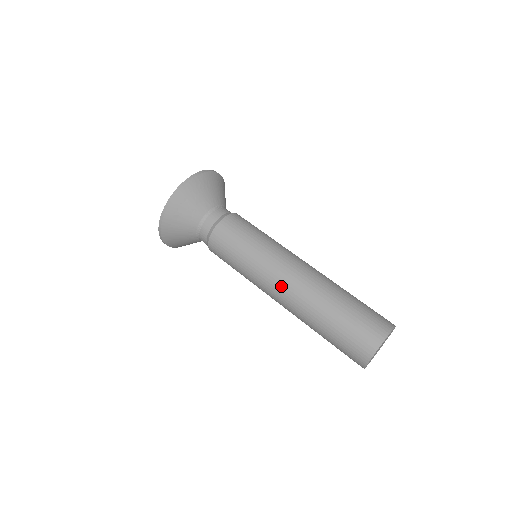
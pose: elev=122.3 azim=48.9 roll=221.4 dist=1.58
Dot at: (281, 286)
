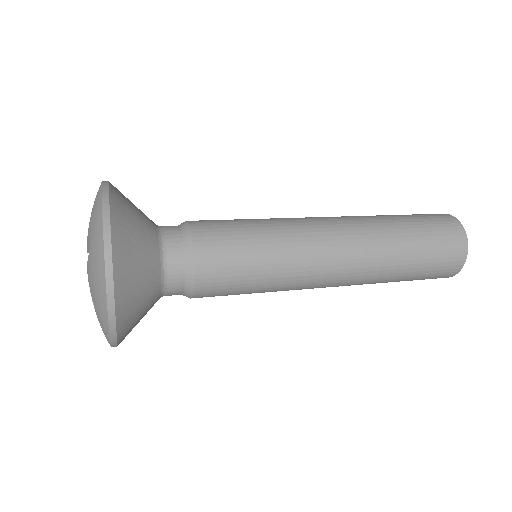
Dot at: (336, 238)
